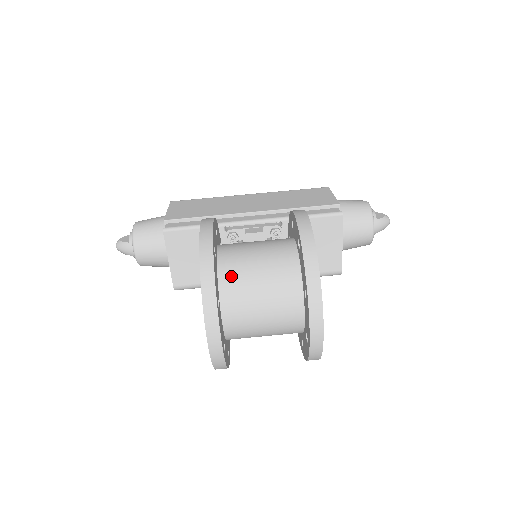
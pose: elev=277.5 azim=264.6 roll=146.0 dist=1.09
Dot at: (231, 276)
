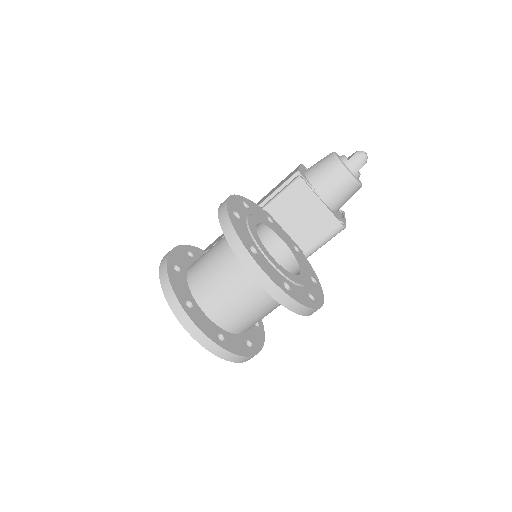
Dot at: (196, 279)
